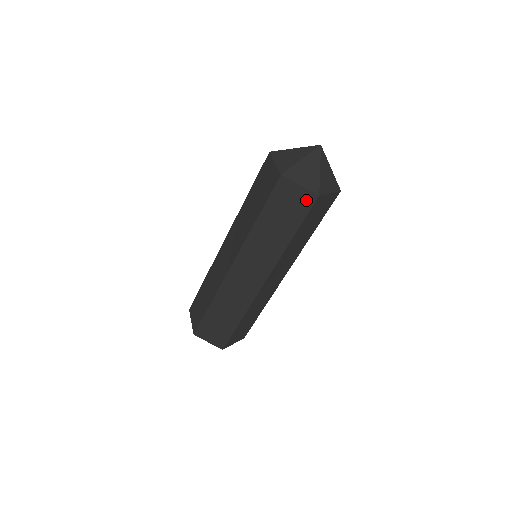
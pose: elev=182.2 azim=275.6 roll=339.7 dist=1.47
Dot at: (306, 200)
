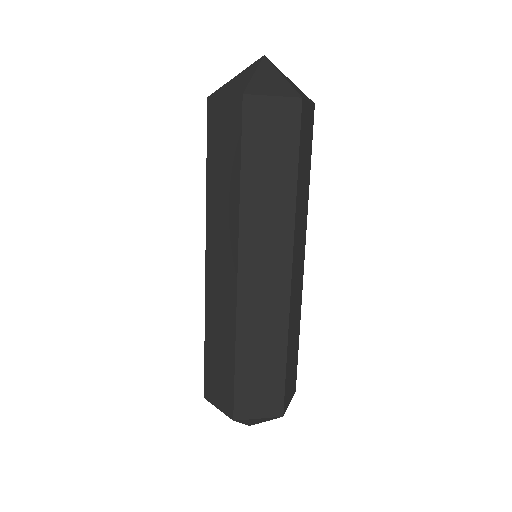
Dot at: (234, 111)
